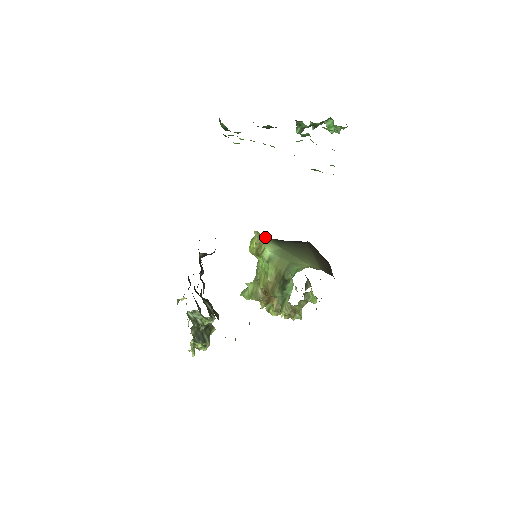
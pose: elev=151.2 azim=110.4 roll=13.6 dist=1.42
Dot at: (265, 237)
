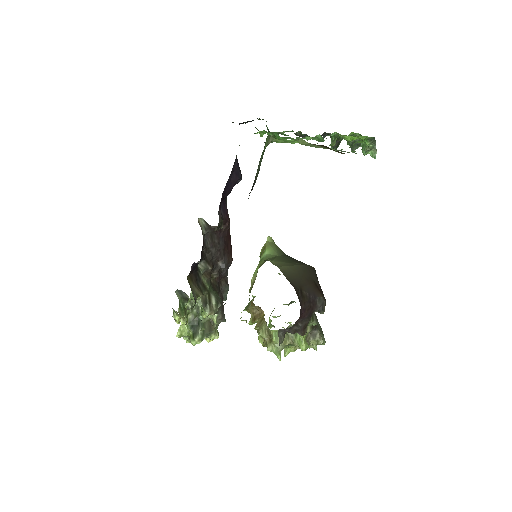
Dot at: (274, 244)
